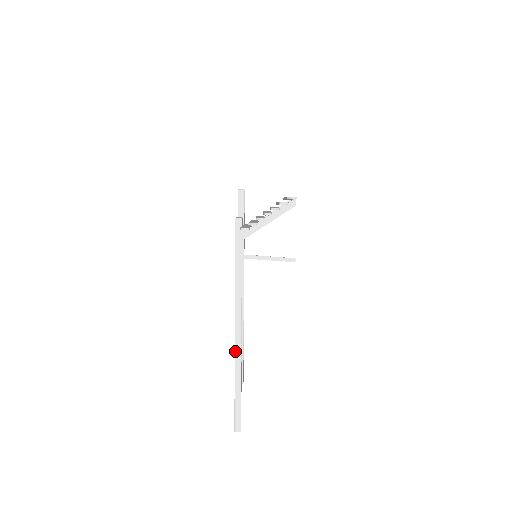
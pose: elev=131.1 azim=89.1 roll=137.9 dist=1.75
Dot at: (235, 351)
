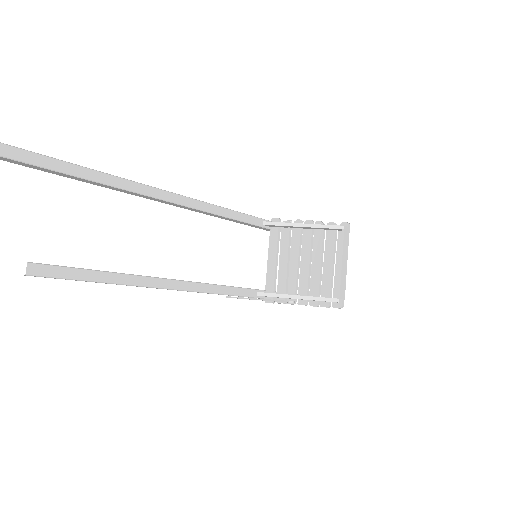
Dot at: occluded
